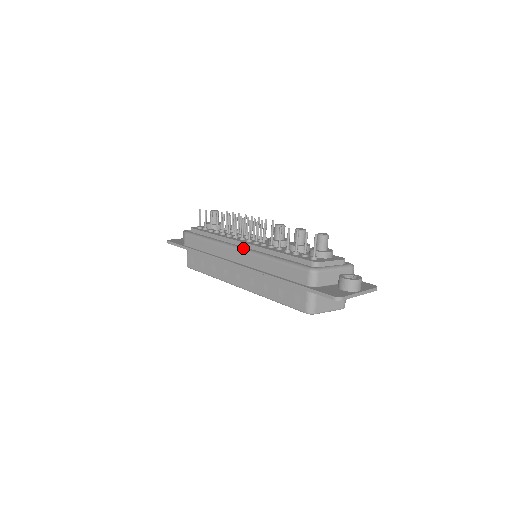
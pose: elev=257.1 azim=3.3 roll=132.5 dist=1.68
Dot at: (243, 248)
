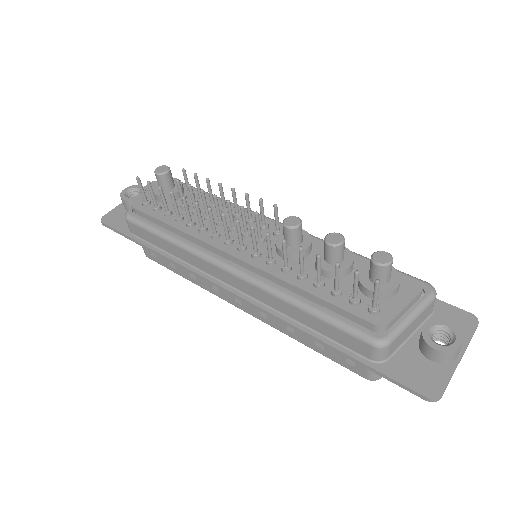
Dot at: (237, 271)
